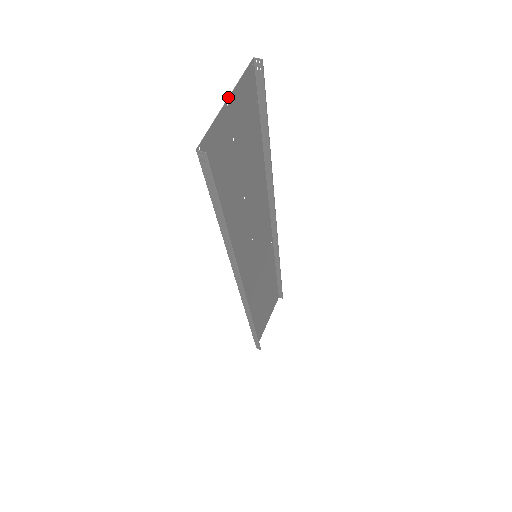
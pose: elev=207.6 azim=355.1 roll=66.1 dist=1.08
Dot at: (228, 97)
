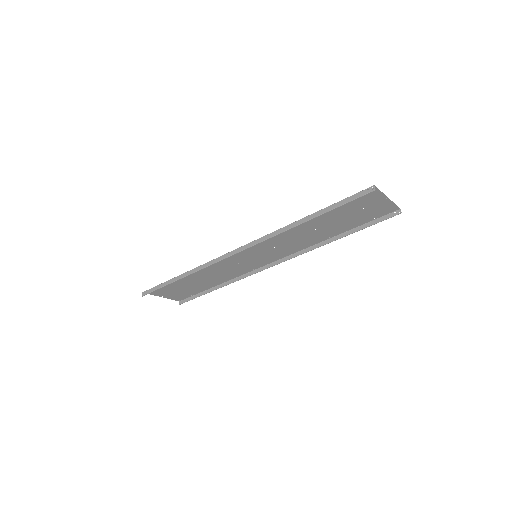
Dot at: occluded
